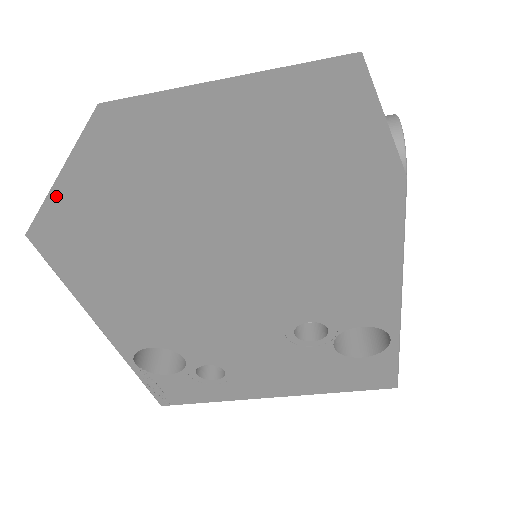
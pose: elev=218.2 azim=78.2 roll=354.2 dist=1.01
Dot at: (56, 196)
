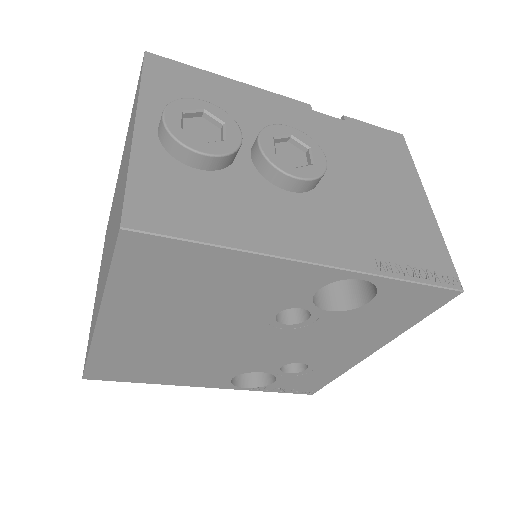
Dot at: occluded
